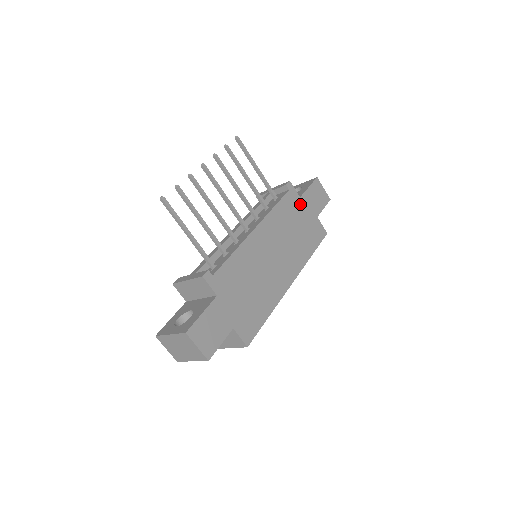
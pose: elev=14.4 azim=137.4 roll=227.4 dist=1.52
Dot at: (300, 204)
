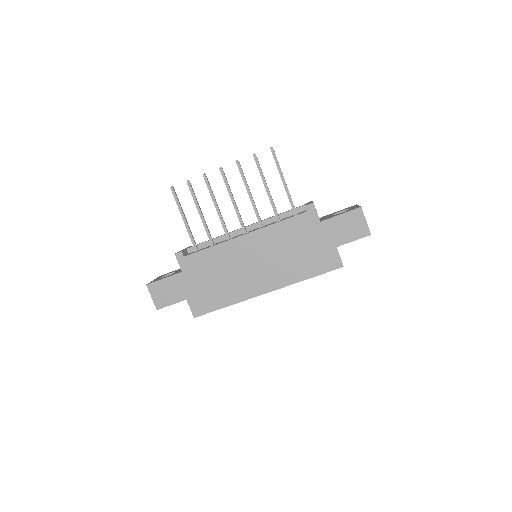
Dot at: (317, 228)
